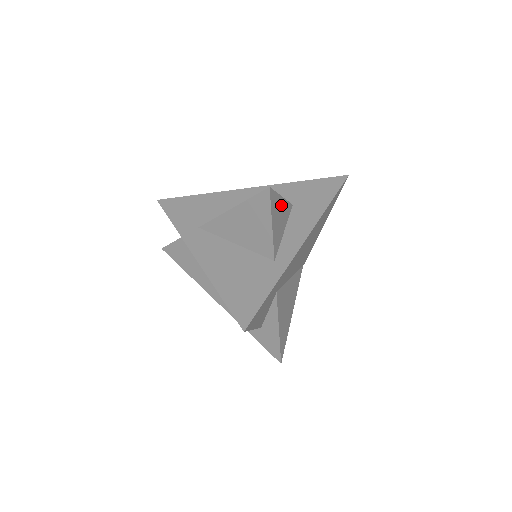
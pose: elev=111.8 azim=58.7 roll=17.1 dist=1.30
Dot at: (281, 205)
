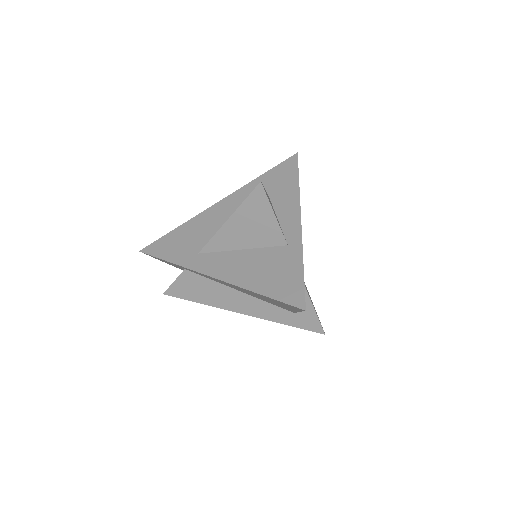
Dot at: (268, 197)
